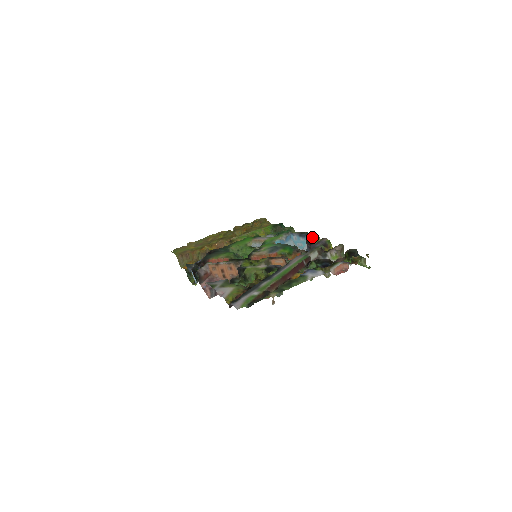
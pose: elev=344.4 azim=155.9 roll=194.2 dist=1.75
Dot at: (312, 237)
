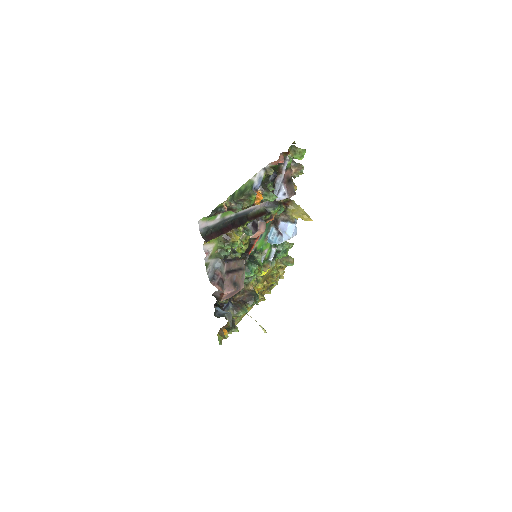
Dot at: occluded
